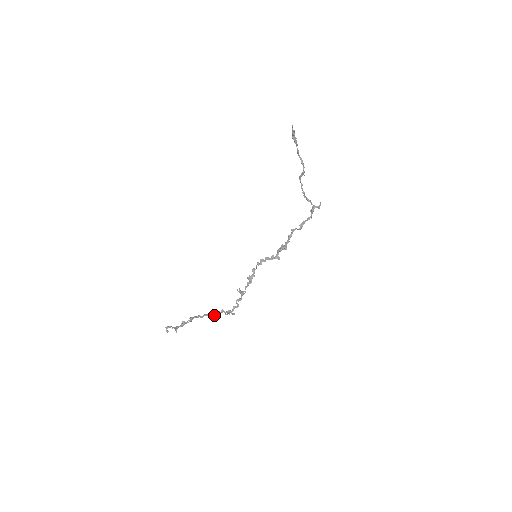
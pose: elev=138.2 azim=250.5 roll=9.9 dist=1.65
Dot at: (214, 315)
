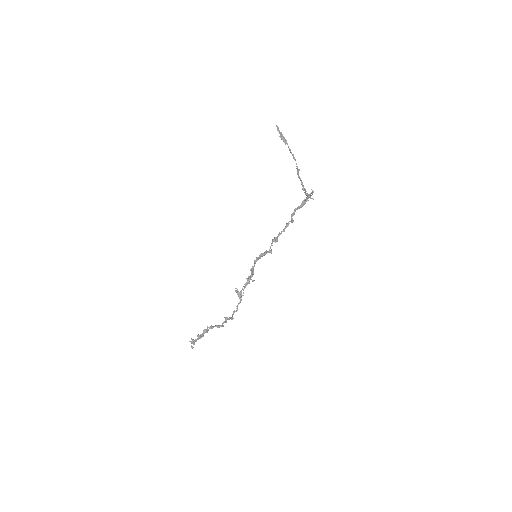
Dot at: (223, 325)
